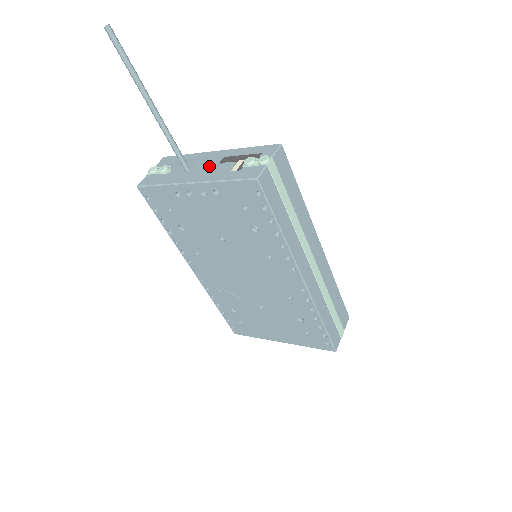
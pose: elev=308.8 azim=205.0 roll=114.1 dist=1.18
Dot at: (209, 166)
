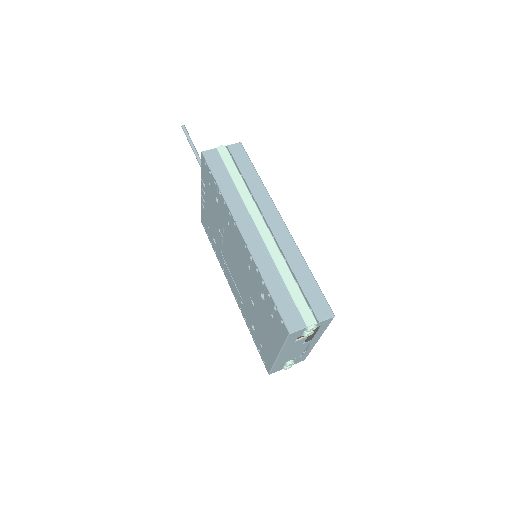
Dot at: occluded
